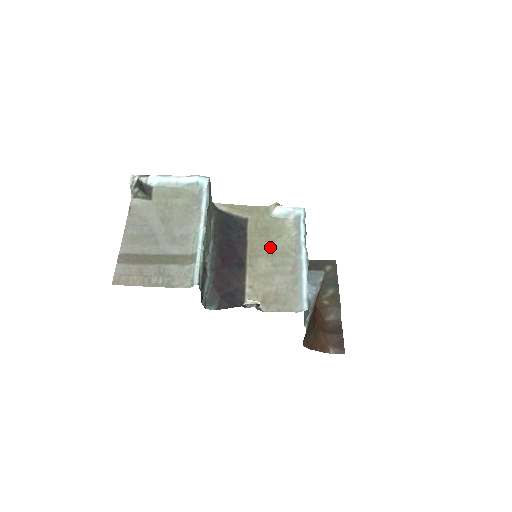
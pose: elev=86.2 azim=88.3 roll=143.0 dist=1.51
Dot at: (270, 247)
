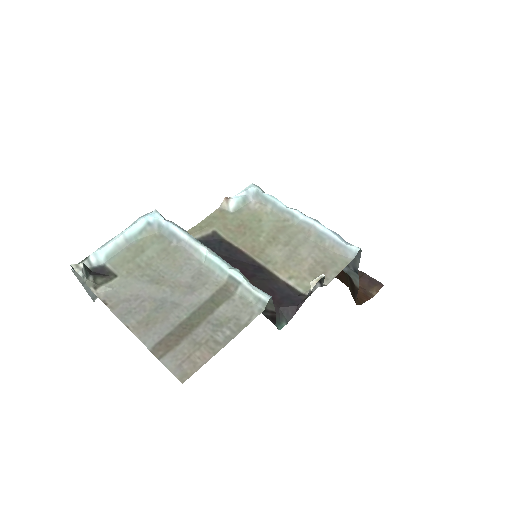
Dot at: (263, 235)
